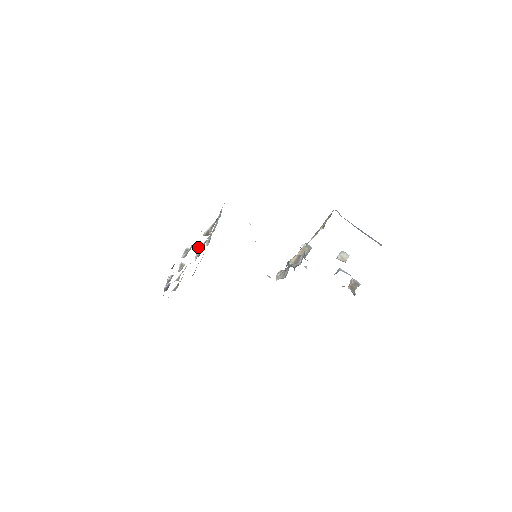
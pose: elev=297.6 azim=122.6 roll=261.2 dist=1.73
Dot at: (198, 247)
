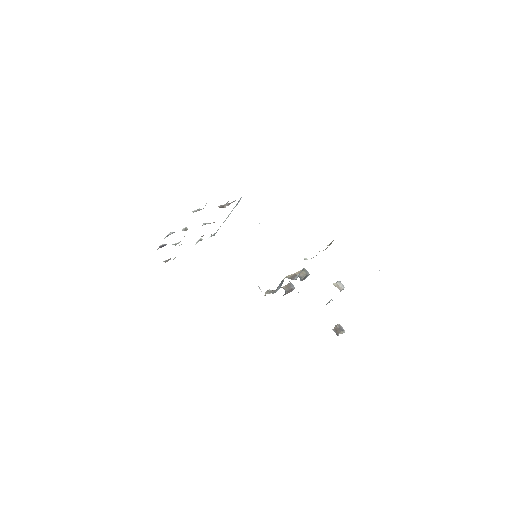
Dot at: (206, 223)
